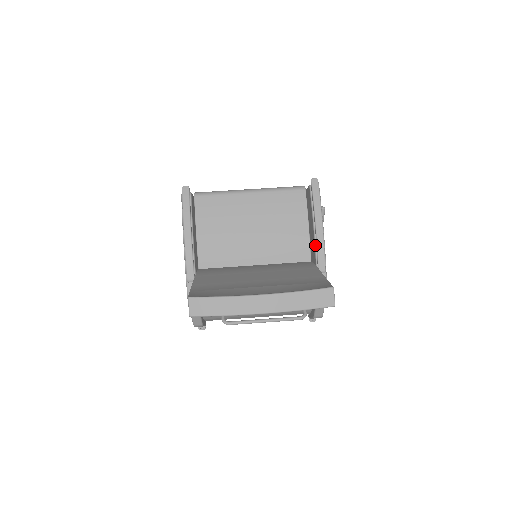
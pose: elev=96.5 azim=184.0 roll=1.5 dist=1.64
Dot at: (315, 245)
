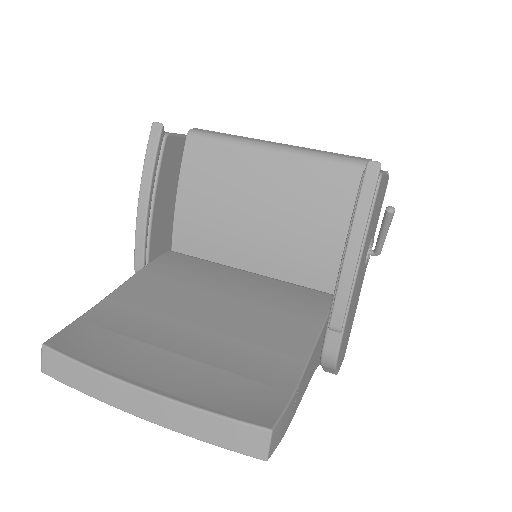
Dot at: (336, 283)
